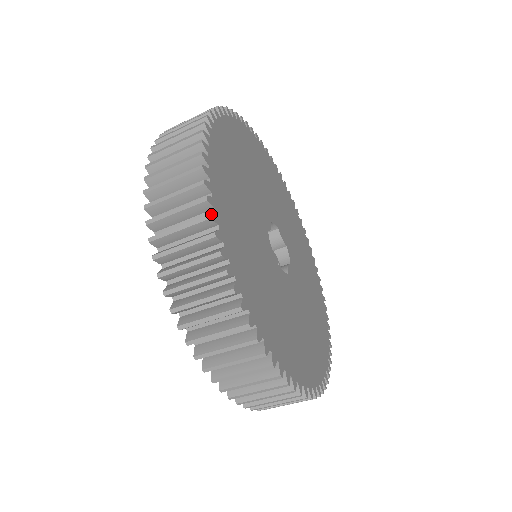
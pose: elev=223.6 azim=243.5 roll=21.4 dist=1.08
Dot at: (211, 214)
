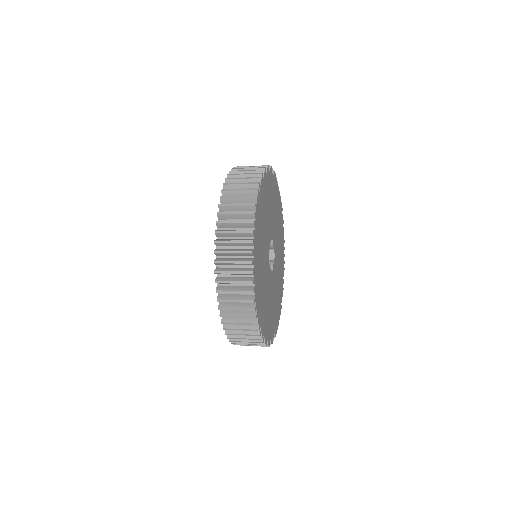
Dot at: (253, 281)
